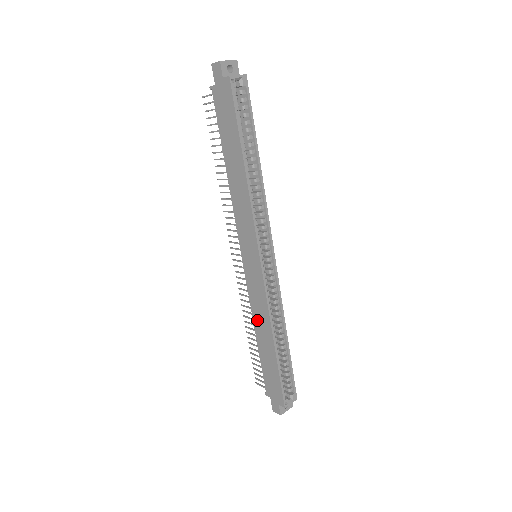
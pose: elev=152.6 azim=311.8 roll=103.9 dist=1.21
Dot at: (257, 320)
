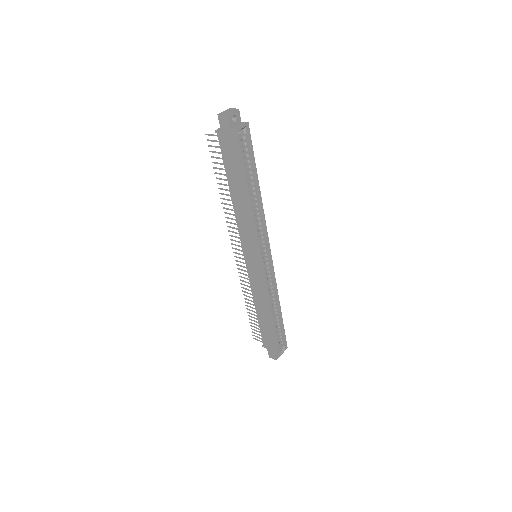
Dot at: (257, 300)
